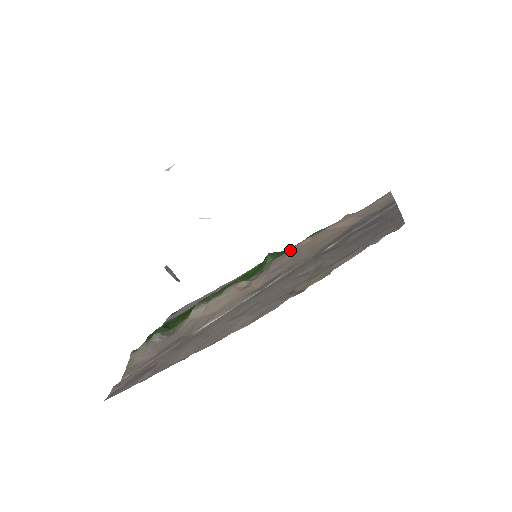
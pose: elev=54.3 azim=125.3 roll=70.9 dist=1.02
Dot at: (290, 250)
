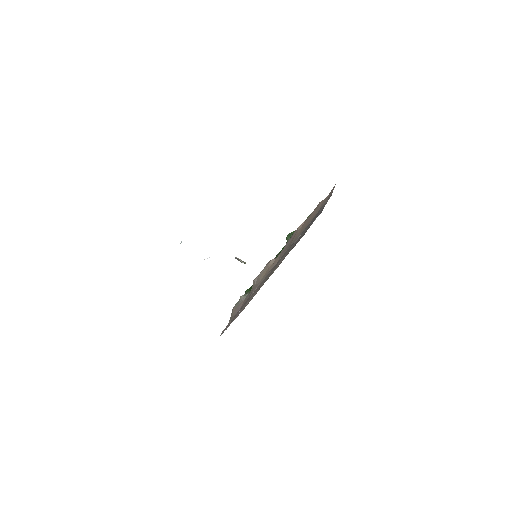
Dot at: (293, 234)
